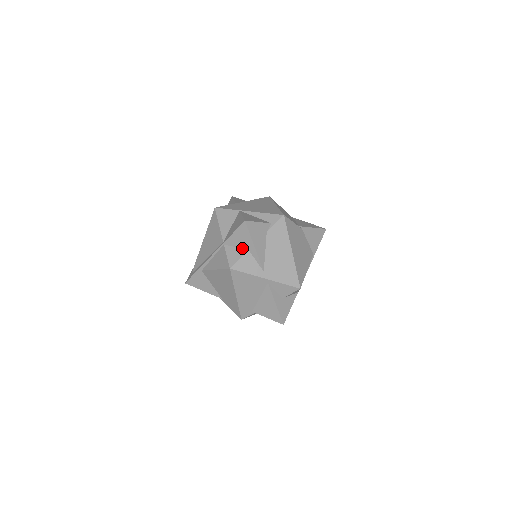
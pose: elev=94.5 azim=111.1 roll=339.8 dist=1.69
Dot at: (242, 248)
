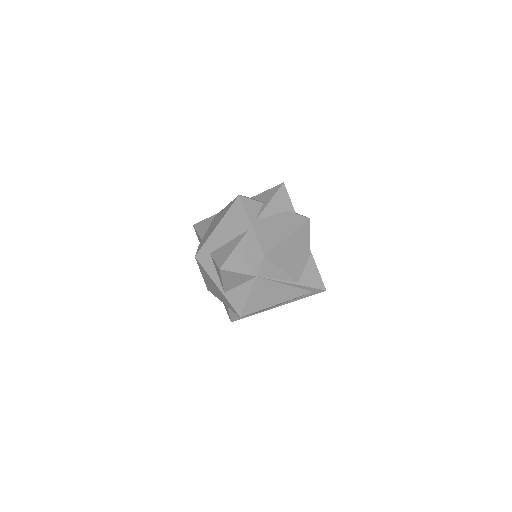
Dot at: (261, 201)
